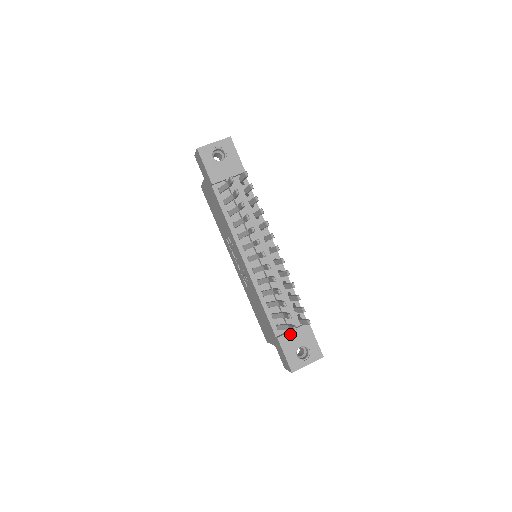
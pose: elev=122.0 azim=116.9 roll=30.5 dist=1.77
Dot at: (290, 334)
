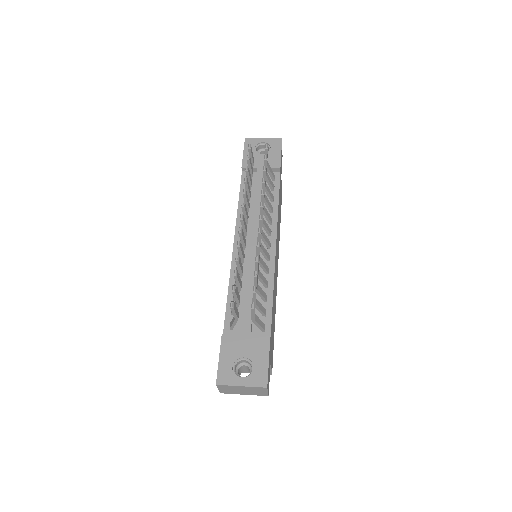
Dot at: (239, 337)
